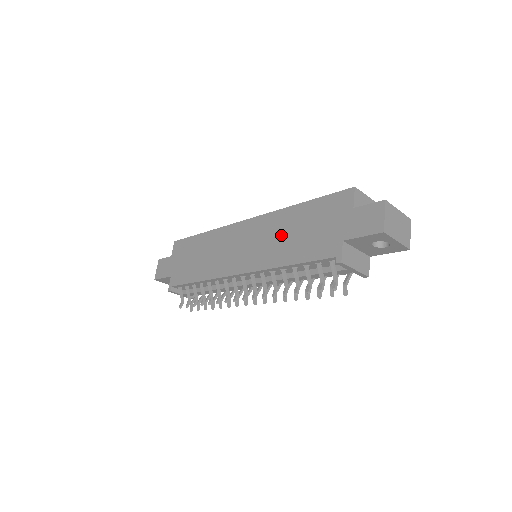
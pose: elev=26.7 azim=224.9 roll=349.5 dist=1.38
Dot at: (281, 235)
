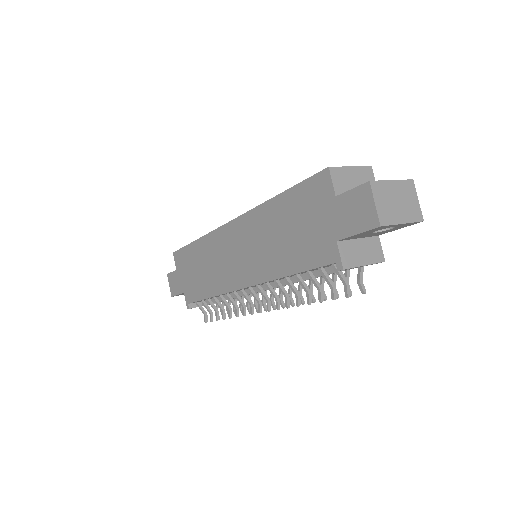
Dot at: (269, 239)
